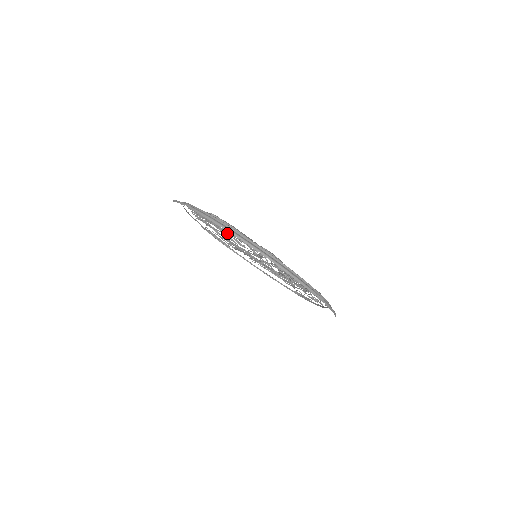
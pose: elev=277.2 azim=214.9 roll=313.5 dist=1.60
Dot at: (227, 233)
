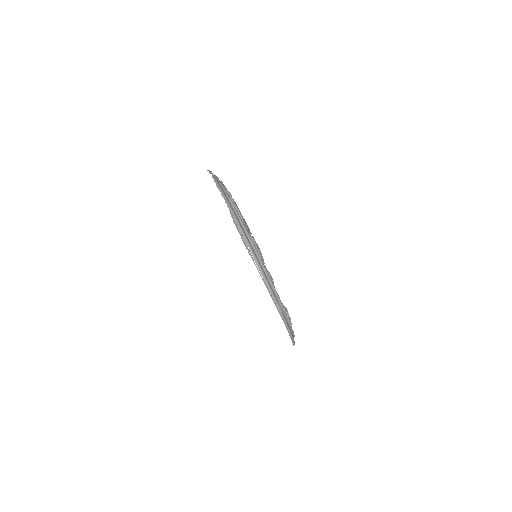
Dot at: occluded
